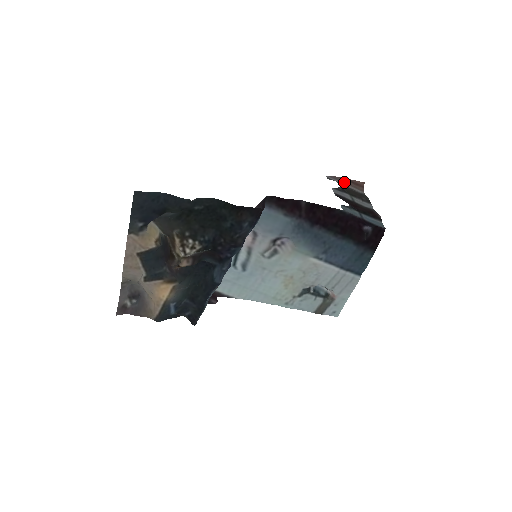
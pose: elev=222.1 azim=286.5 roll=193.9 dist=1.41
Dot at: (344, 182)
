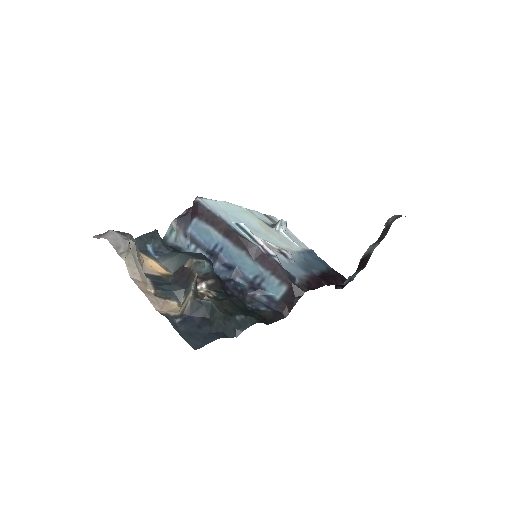
Dot at: occluded
